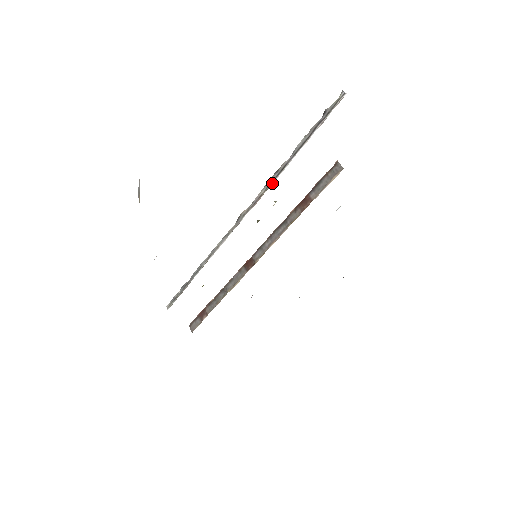
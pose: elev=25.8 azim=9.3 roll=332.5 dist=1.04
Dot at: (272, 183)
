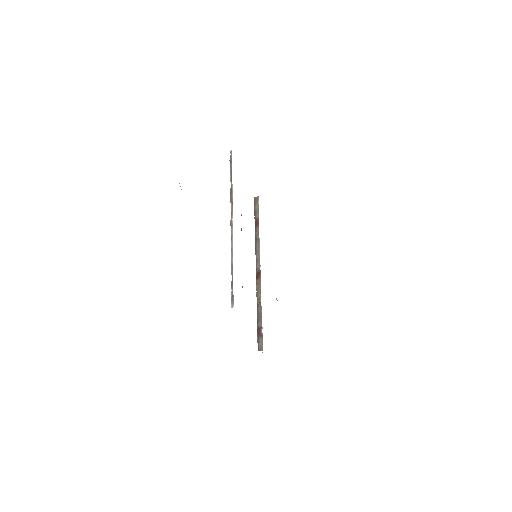
Dot at: (232, 197)
